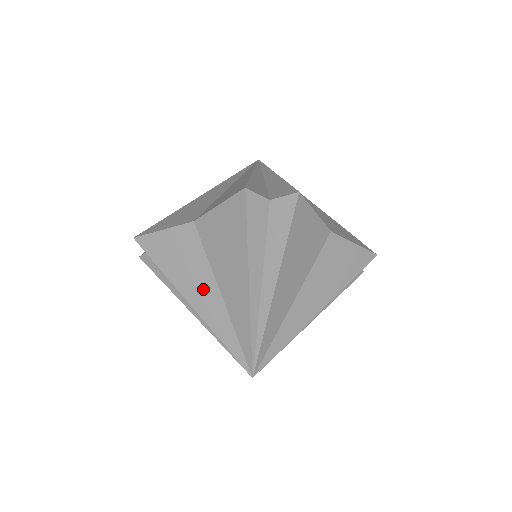
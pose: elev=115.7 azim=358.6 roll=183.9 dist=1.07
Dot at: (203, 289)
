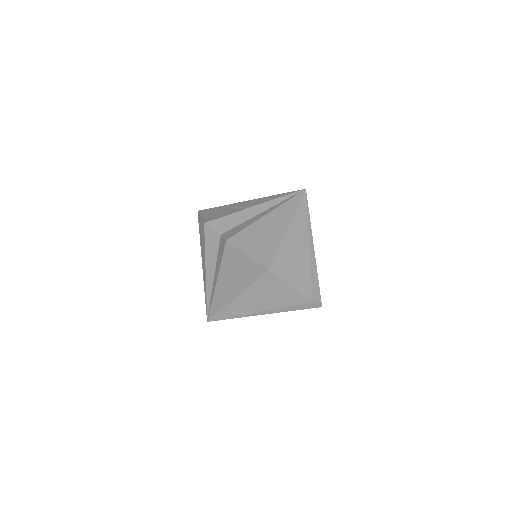
Dot at: occluded
